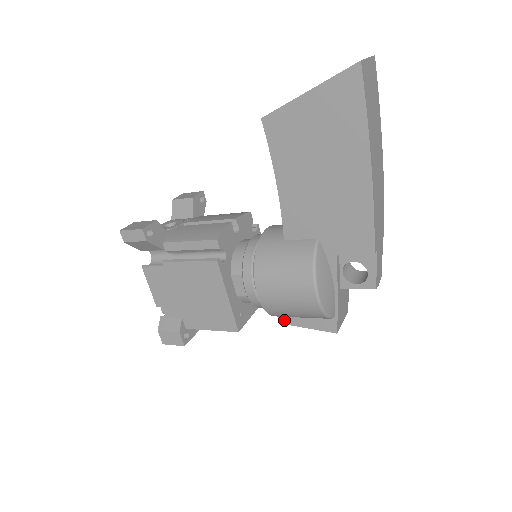
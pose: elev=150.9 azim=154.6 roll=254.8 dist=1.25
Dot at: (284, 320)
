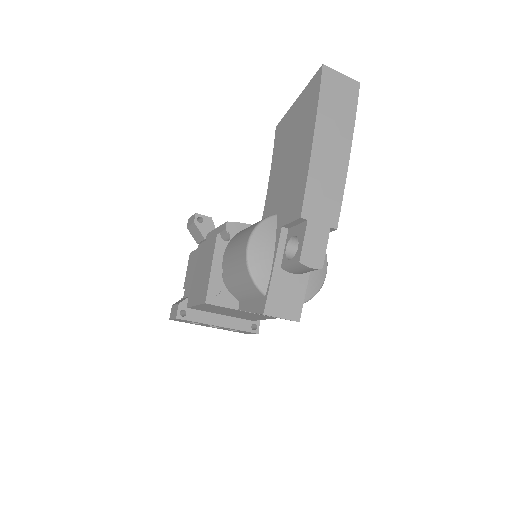
Dot at: (241, 305)
